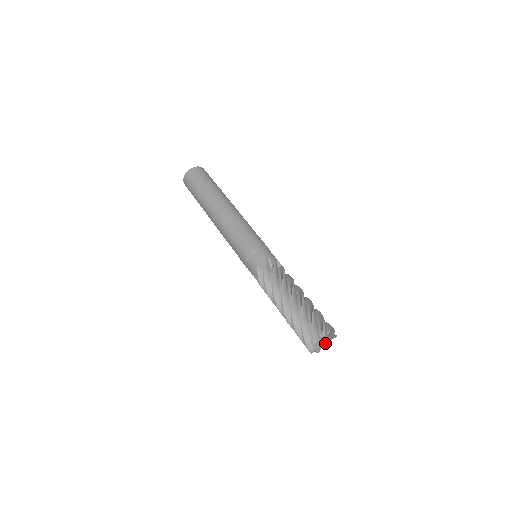
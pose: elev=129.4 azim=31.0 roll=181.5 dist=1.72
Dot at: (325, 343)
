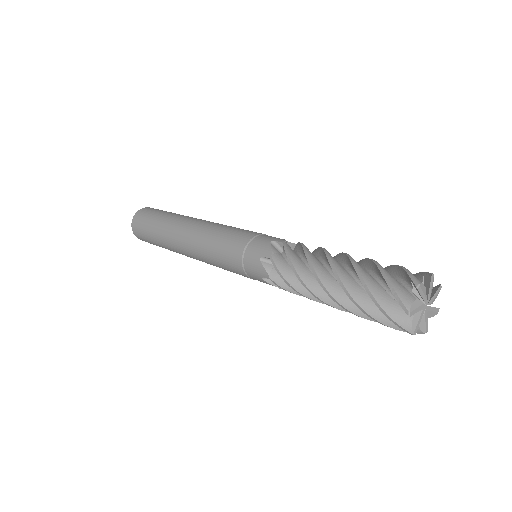
Dot at: (428, 307)
